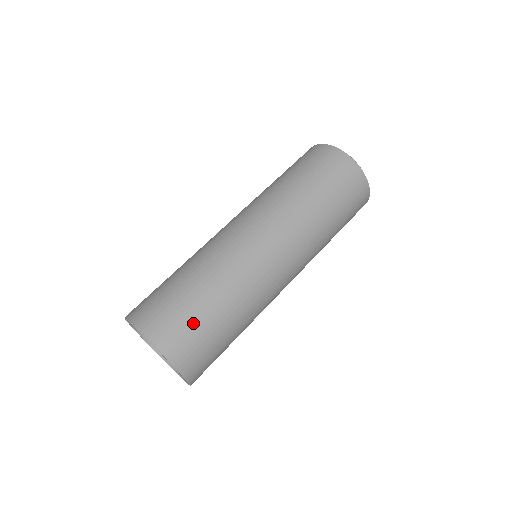
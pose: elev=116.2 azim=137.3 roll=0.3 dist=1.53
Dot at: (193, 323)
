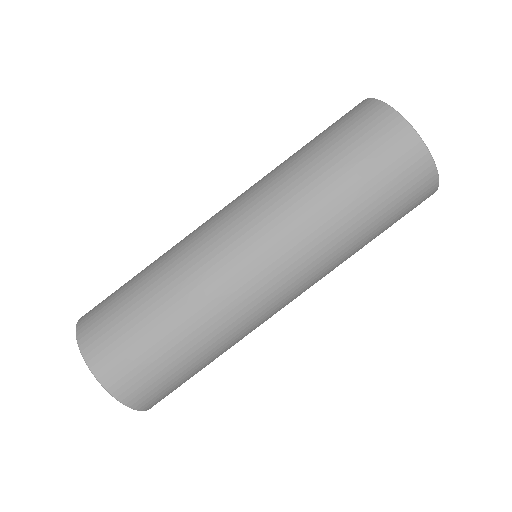
Dot at: (172, 379)
